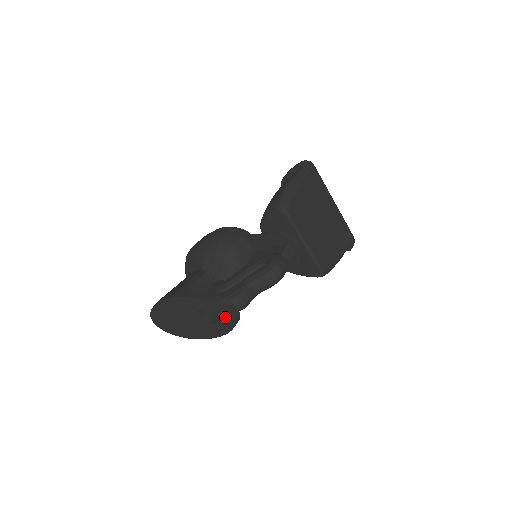
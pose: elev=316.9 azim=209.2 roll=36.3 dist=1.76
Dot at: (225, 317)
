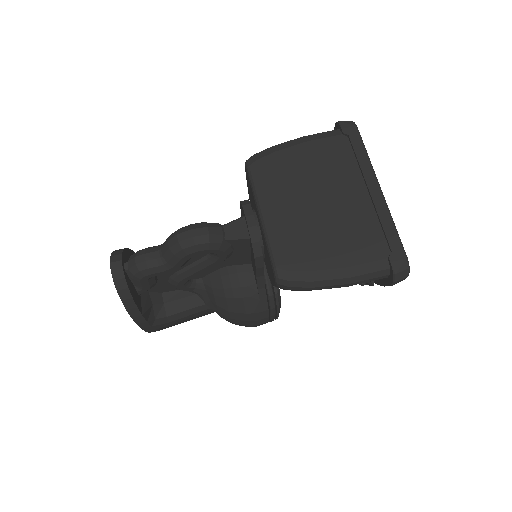
Dot at: occluded
